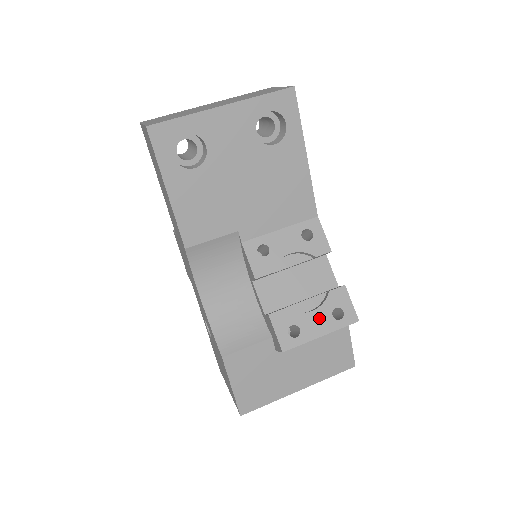
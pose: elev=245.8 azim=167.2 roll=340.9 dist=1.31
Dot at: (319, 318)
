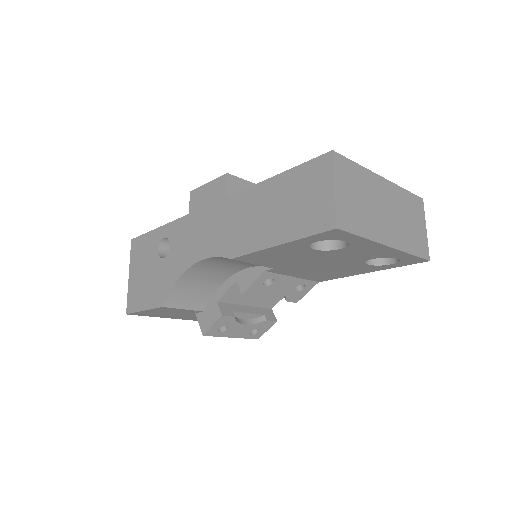
Dot at: (243, 329)
